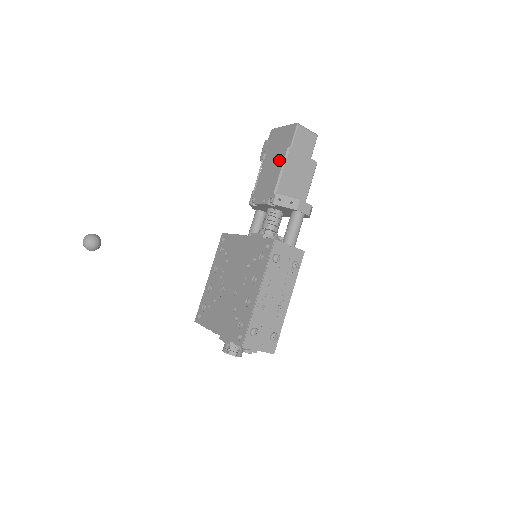
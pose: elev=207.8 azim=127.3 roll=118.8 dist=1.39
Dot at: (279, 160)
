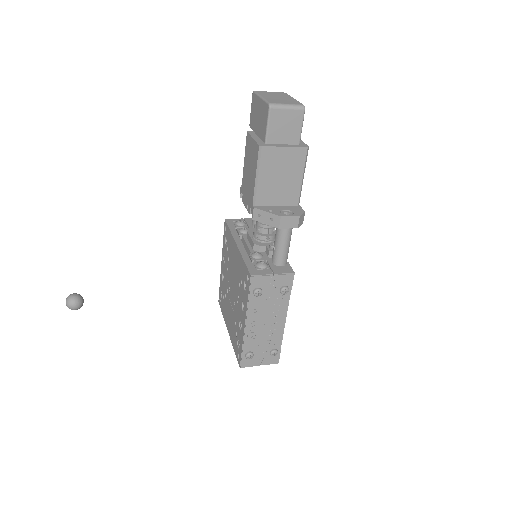
Dot at: (254, 160)
